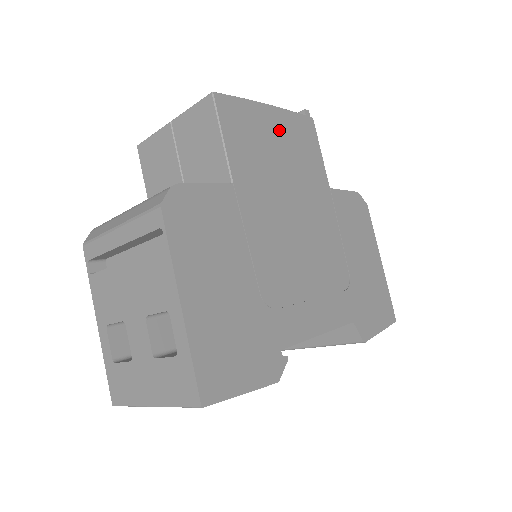
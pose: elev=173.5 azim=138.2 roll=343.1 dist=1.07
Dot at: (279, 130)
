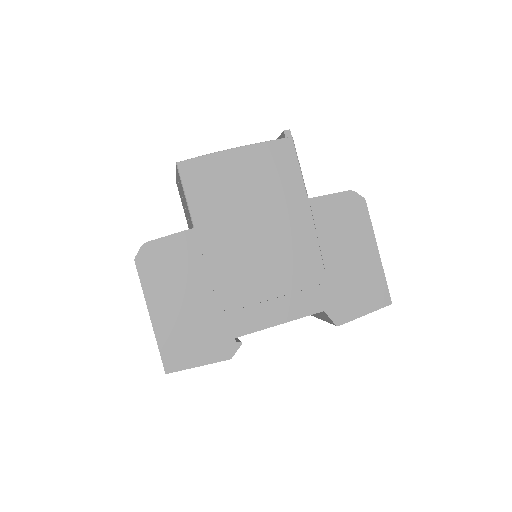
Dot at: (246, 166)
